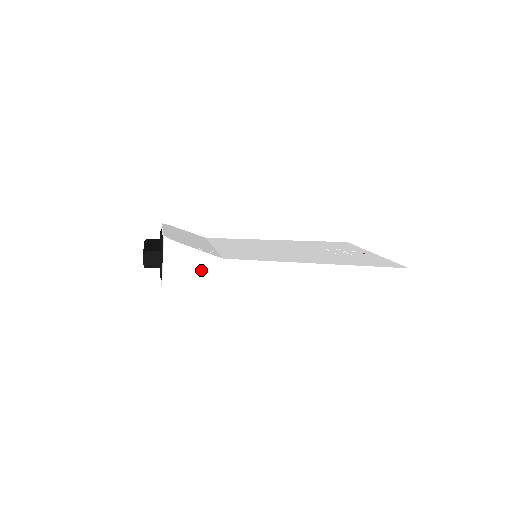
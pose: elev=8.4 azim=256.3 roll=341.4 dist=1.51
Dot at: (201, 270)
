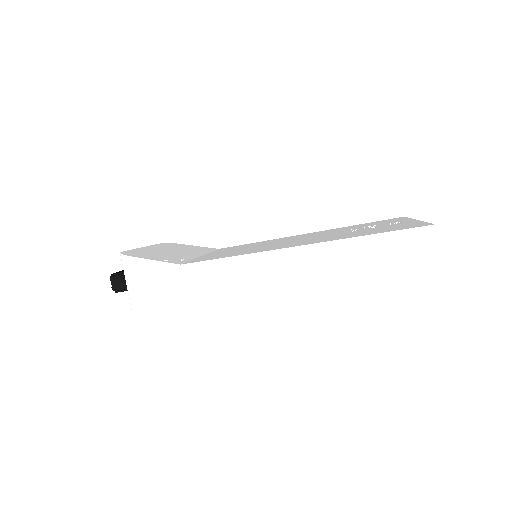
Dot at: (160, 283)
